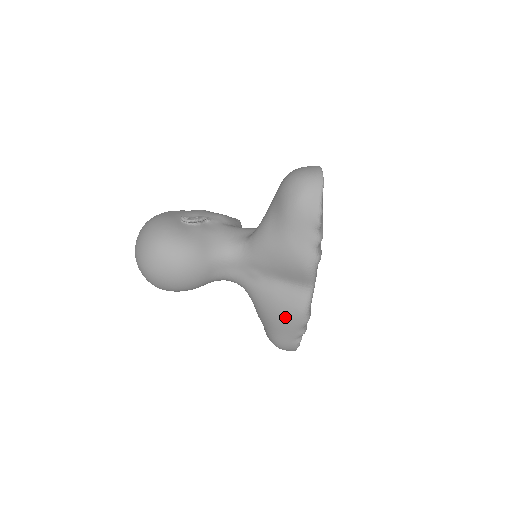
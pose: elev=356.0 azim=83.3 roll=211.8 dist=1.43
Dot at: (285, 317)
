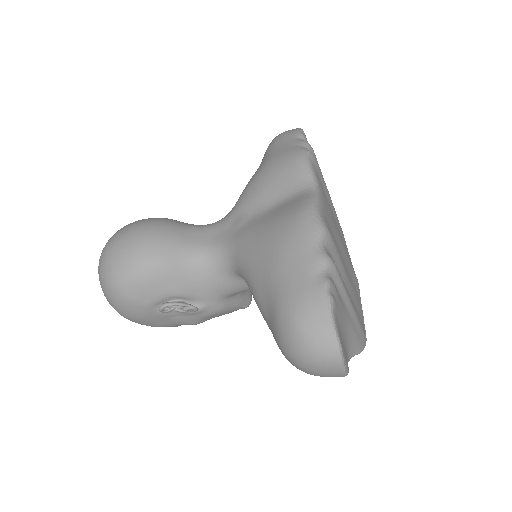
Dot at: (284, 232)
